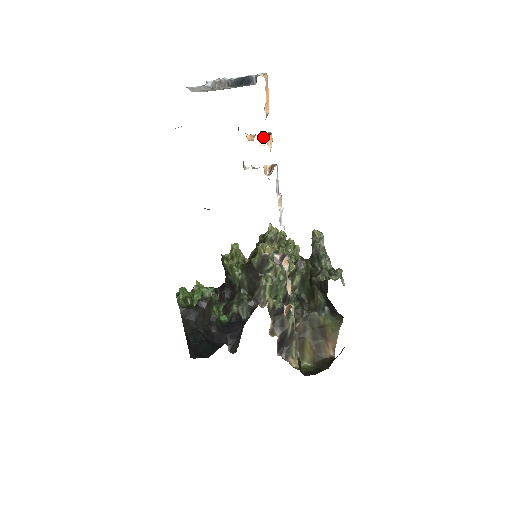
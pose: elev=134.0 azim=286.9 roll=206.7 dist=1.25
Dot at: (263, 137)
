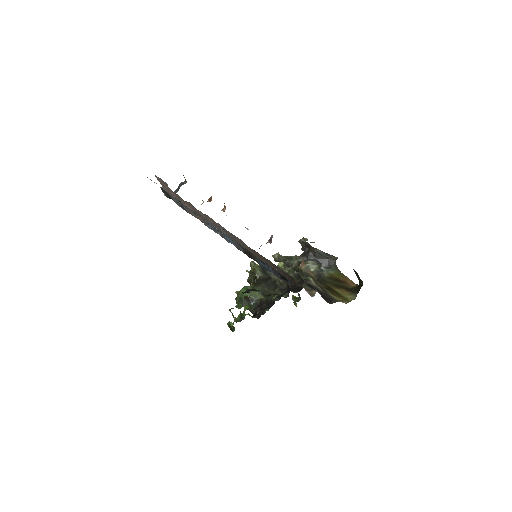
Dot at: (208, 201)
